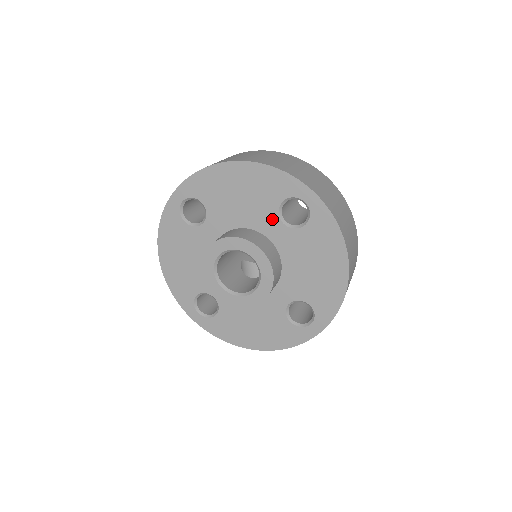
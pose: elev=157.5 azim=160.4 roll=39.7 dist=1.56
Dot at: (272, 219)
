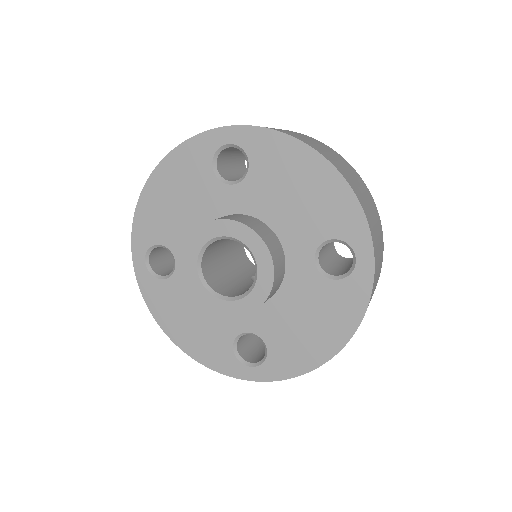
Dot at: (220, 192)
